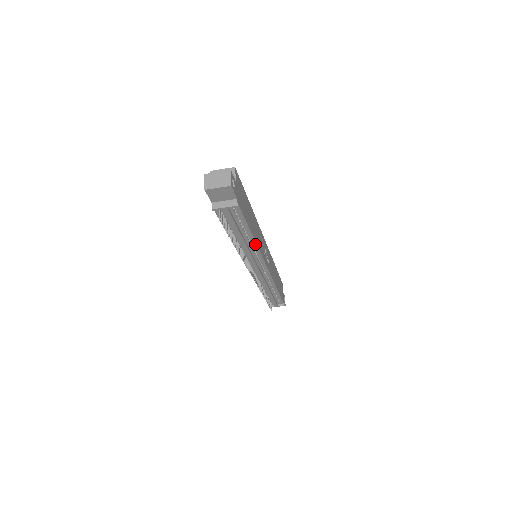
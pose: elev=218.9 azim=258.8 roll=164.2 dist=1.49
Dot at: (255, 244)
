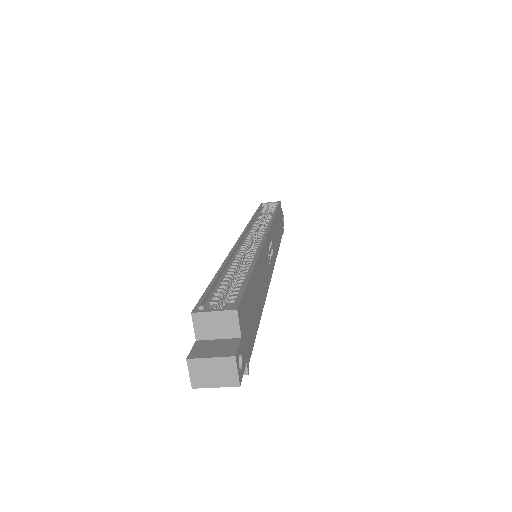
Dot at: occluded
